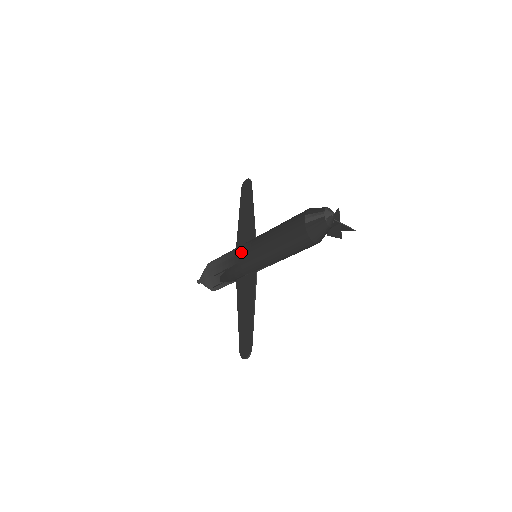
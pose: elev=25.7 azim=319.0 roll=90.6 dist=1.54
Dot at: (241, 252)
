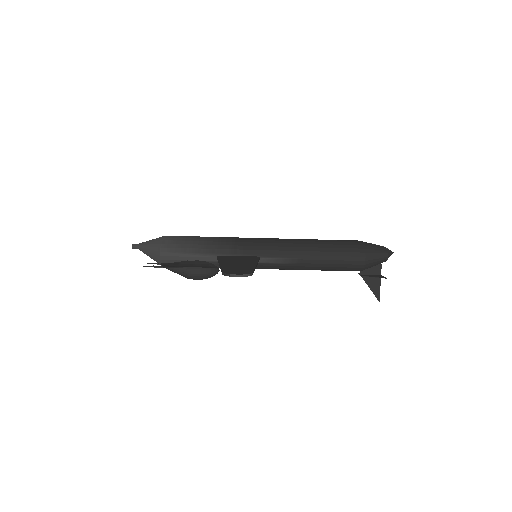
Dot at: occluded
